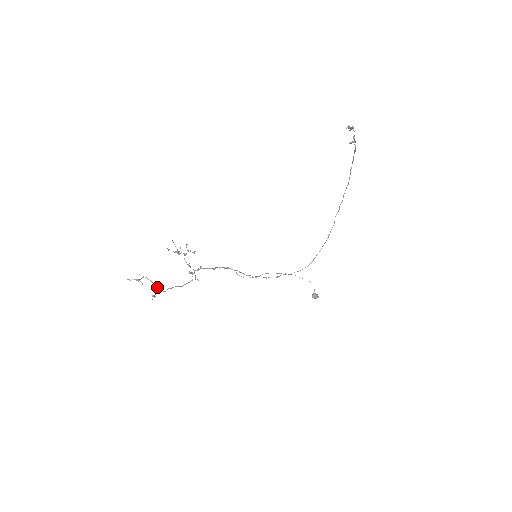
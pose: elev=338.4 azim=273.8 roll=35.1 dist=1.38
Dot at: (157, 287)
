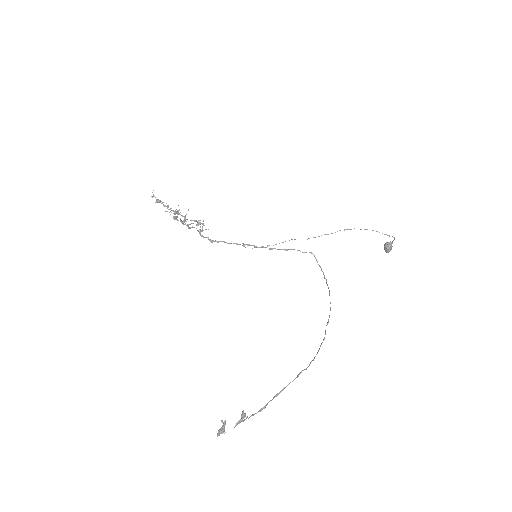
Dot at: occluded
